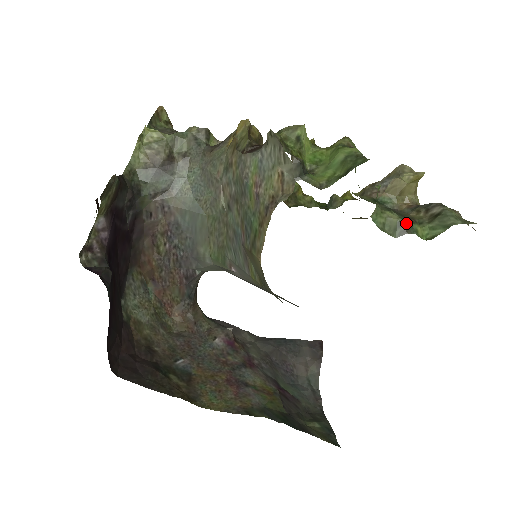
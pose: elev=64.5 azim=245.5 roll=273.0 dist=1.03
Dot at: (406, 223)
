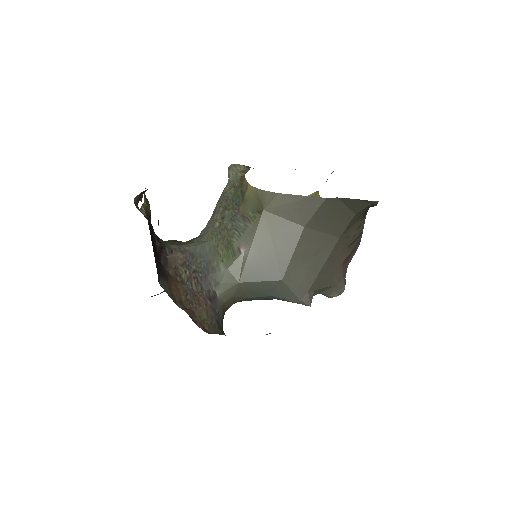
Dot at: occluded
